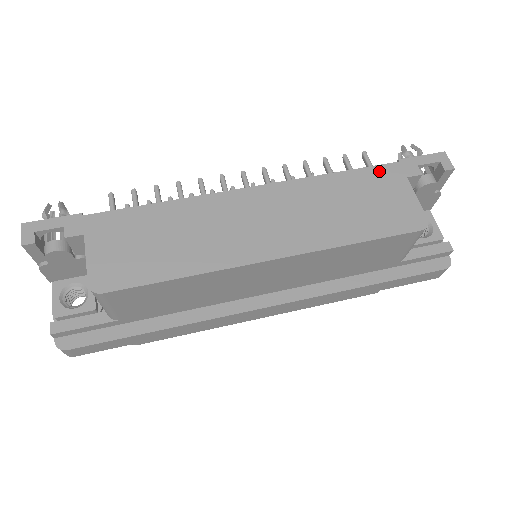
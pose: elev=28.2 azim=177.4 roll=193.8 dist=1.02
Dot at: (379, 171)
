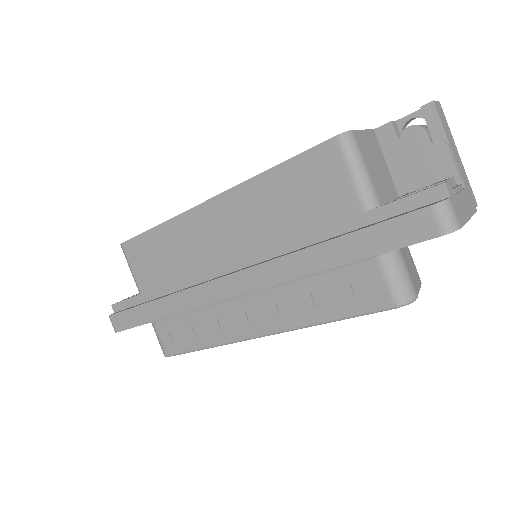
Dot at: occluded
